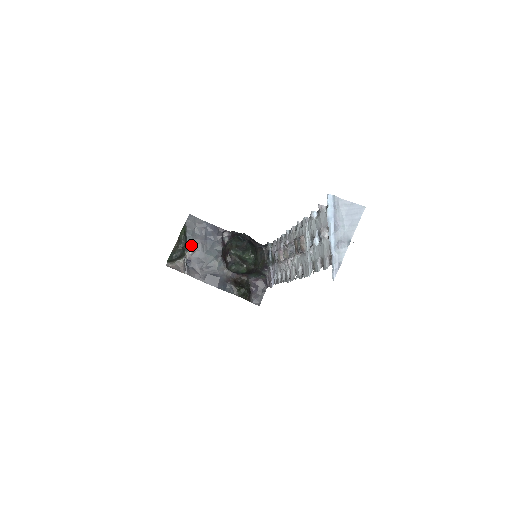
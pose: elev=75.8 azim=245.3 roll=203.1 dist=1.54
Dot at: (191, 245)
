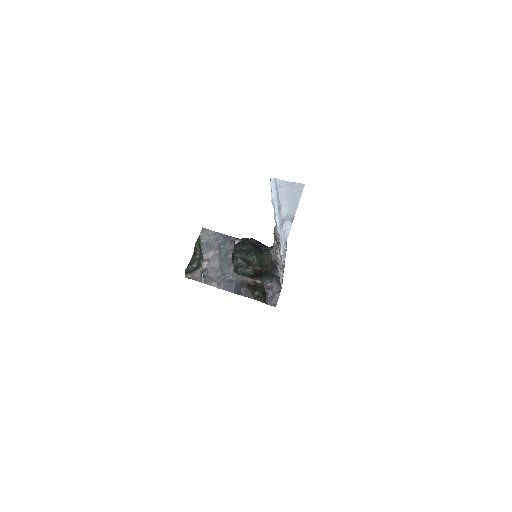
Dot at: (206, 256)
